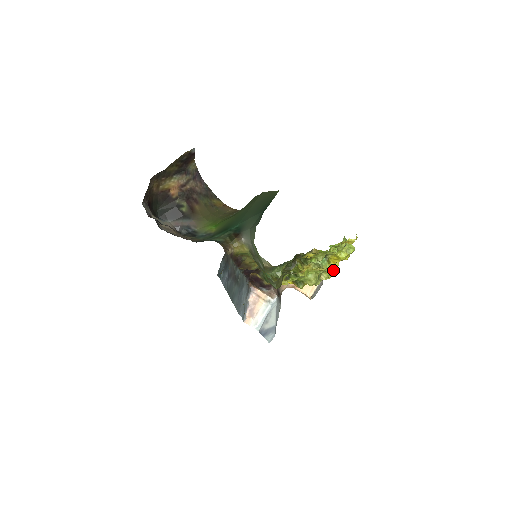
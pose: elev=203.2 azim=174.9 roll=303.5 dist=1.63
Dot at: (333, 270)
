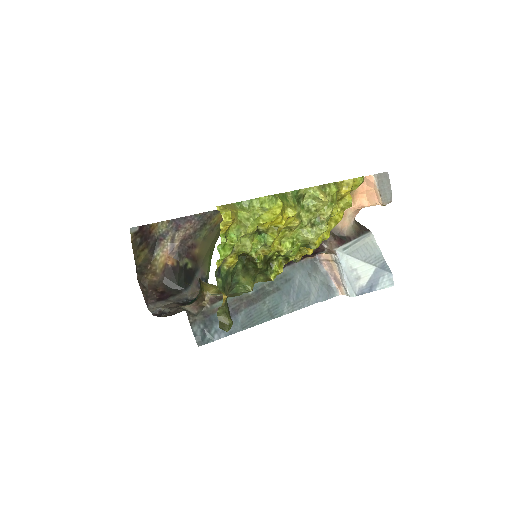
Dot at: (320, 202)
